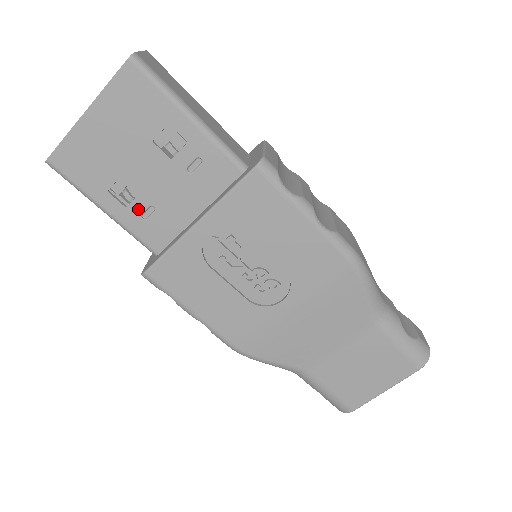
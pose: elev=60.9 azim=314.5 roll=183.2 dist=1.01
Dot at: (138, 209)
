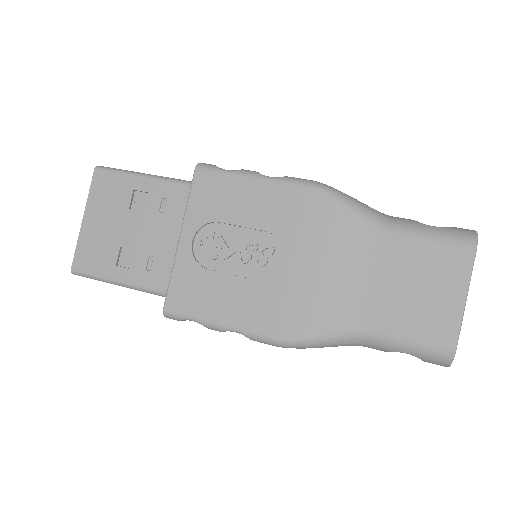
Dot at: (141, 265)
